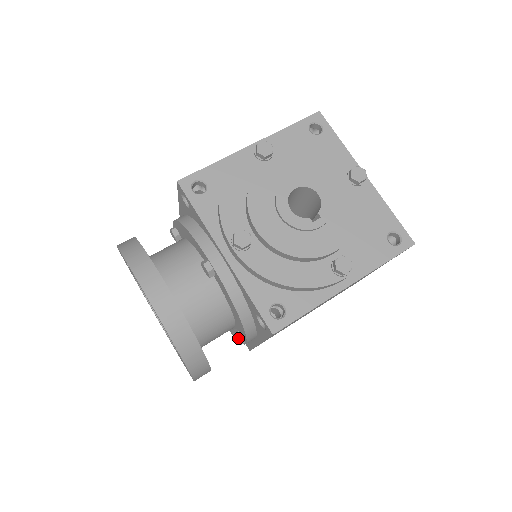
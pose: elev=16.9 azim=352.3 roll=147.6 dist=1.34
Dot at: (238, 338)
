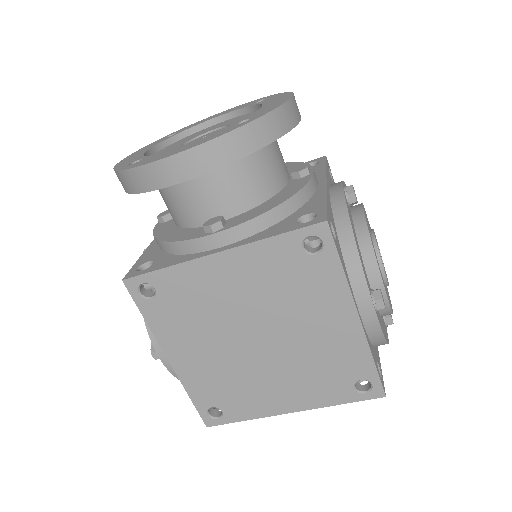
Dot at: (222, 221)
